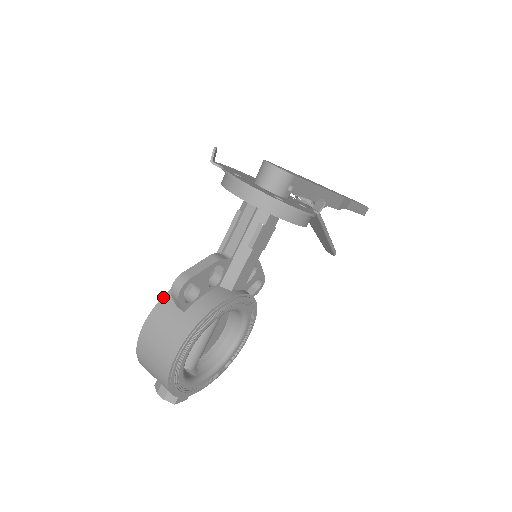
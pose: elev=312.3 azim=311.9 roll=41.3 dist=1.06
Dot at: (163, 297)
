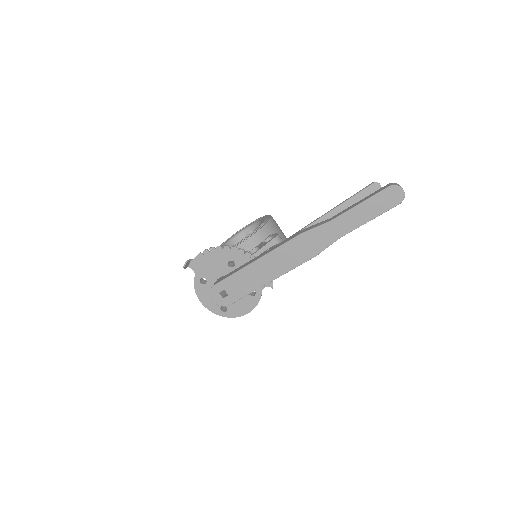
Dot at: occluded
